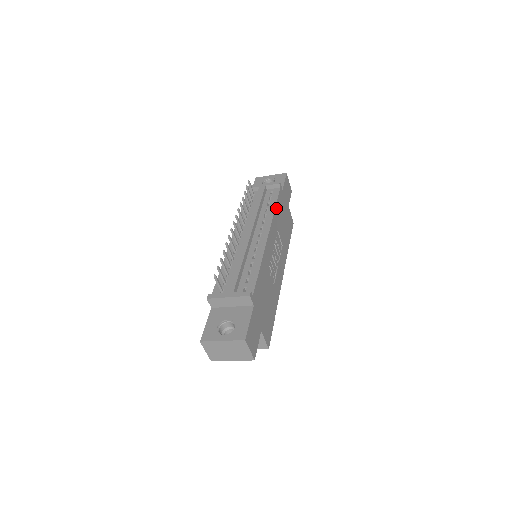
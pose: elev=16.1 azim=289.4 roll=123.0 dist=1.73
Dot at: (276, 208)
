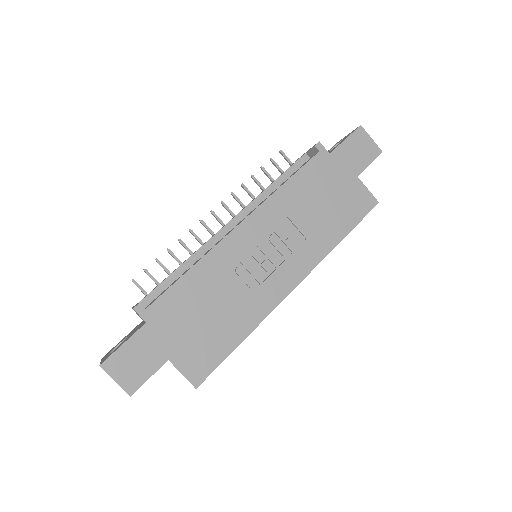
Dot at: (289, 184)
